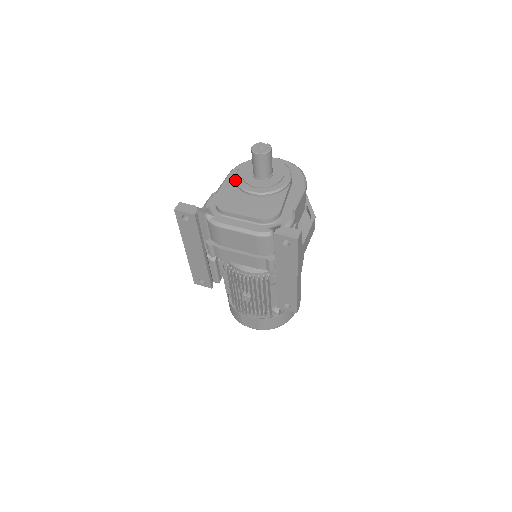
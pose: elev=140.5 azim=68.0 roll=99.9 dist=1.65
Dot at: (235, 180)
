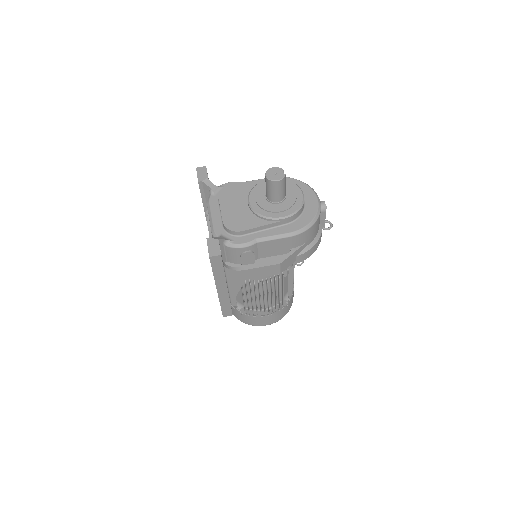
Dot at: (257, 184)
